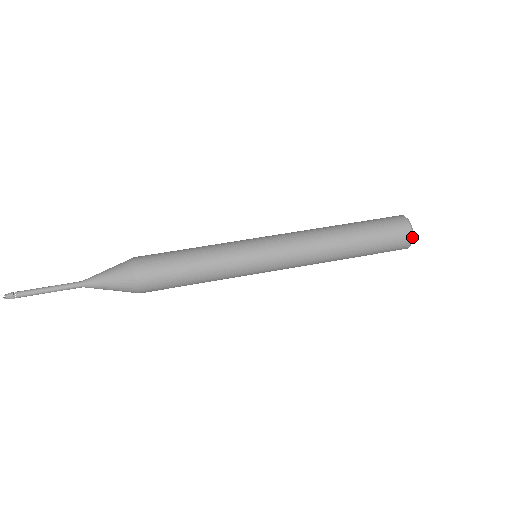
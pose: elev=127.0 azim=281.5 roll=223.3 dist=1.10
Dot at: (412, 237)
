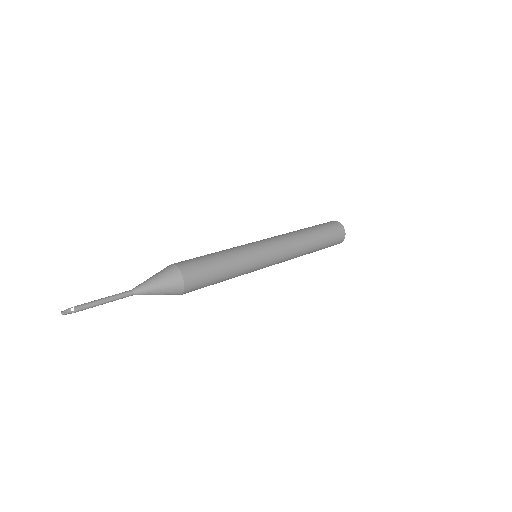
Dot at: (344, 229)
